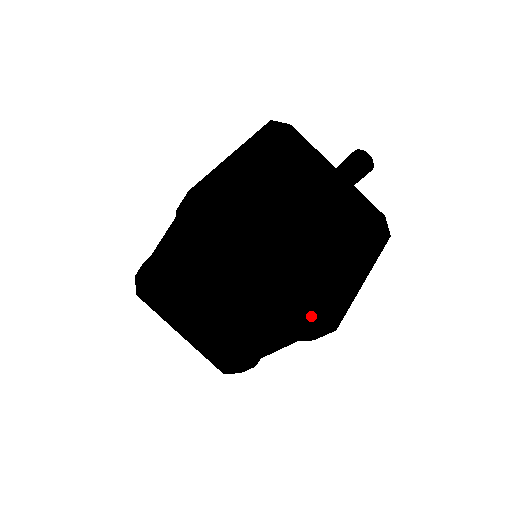
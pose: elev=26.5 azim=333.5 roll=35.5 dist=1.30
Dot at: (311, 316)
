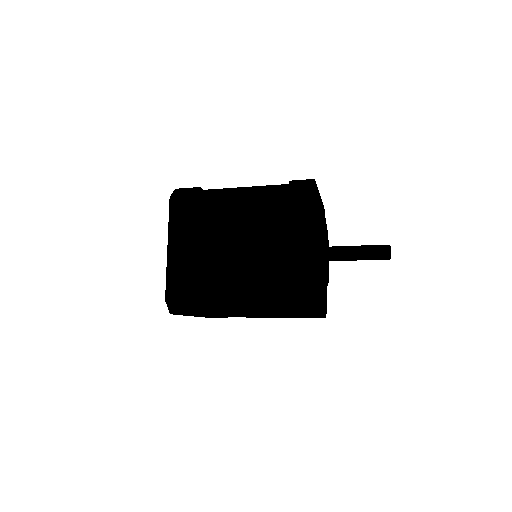
Dot at: occluded
